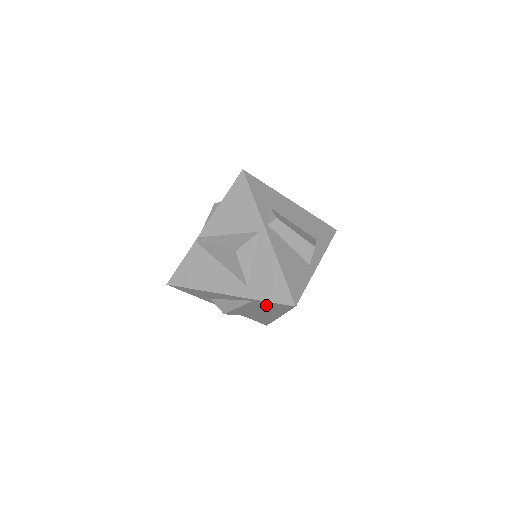
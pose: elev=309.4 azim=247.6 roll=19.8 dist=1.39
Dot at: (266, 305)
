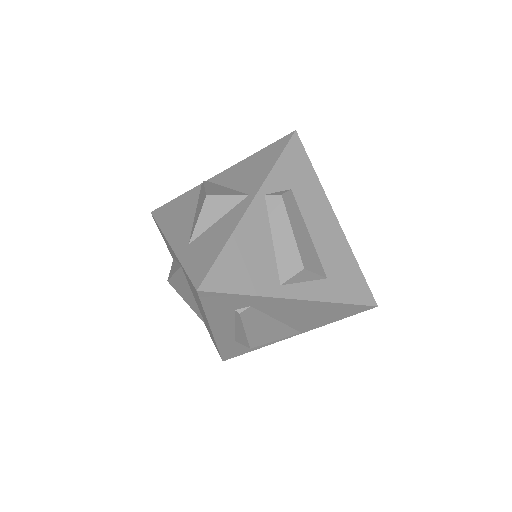
Dot at: occluded
